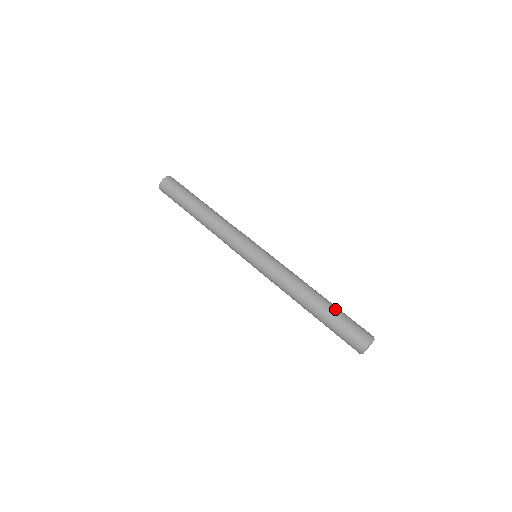
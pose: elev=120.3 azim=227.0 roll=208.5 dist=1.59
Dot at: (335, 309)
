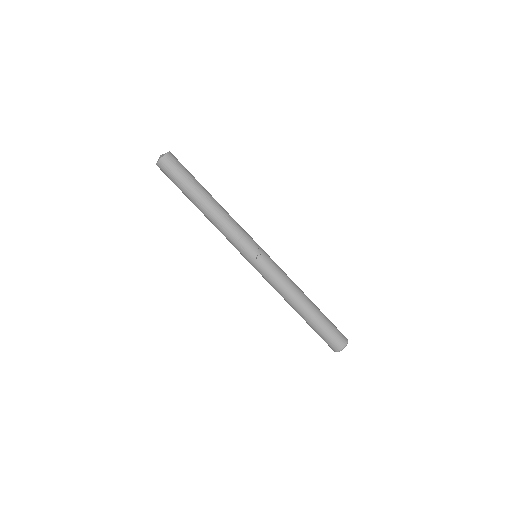
Dot at: (318, 321)
